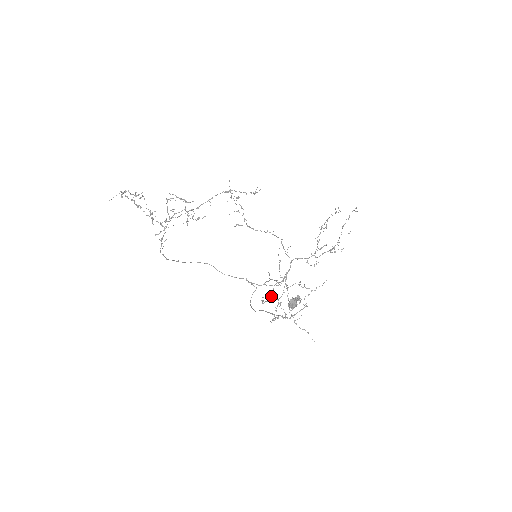
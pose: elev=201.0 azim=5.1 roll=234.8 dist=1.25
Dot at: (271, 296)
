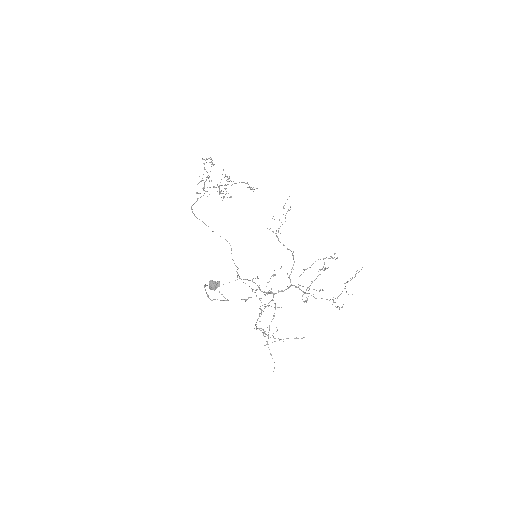
Dot at: occluded
